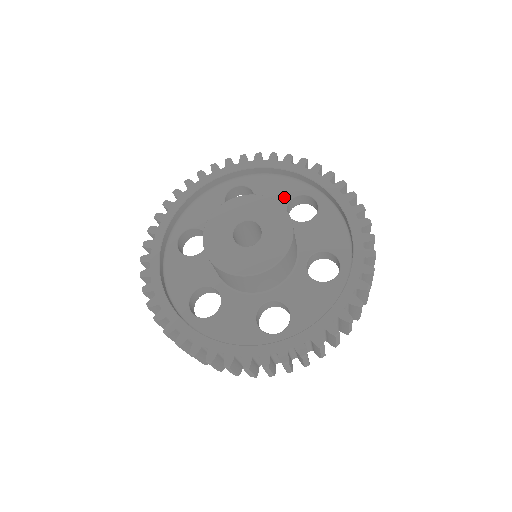
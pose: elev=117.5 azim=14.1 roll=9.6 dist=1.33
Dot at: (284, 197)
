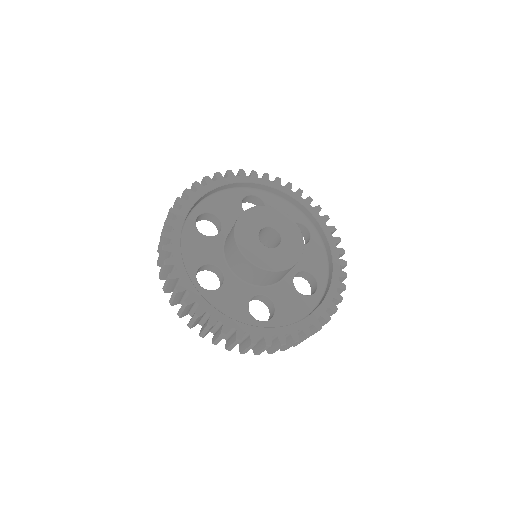
Dot at: occluded
